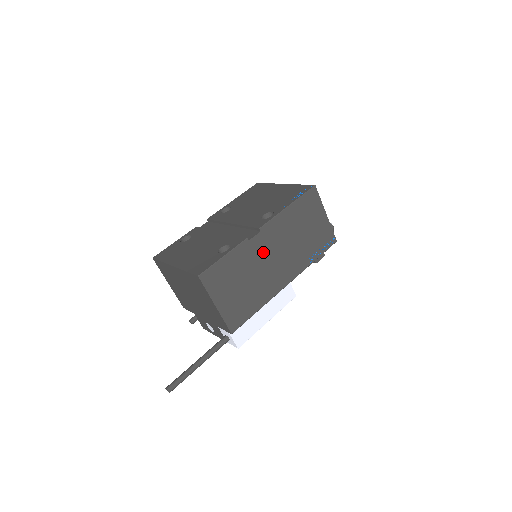
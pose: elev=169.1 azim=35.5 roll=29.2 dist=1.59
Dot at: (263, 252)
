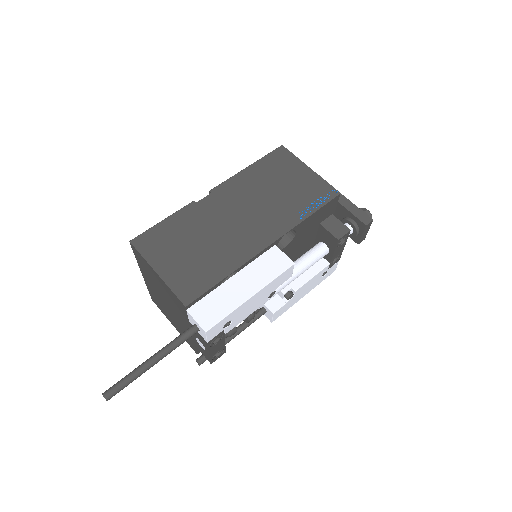
Dot at: (220, 212)
